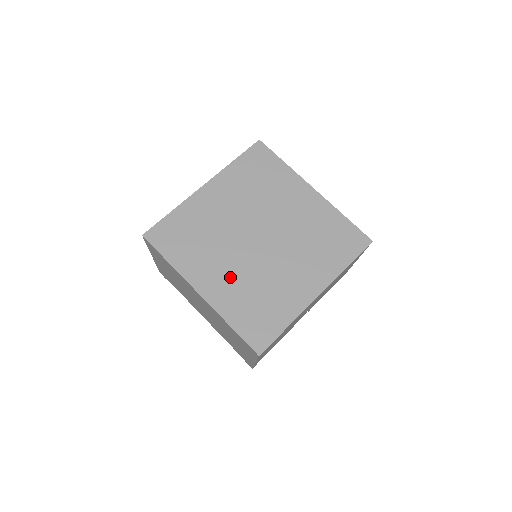
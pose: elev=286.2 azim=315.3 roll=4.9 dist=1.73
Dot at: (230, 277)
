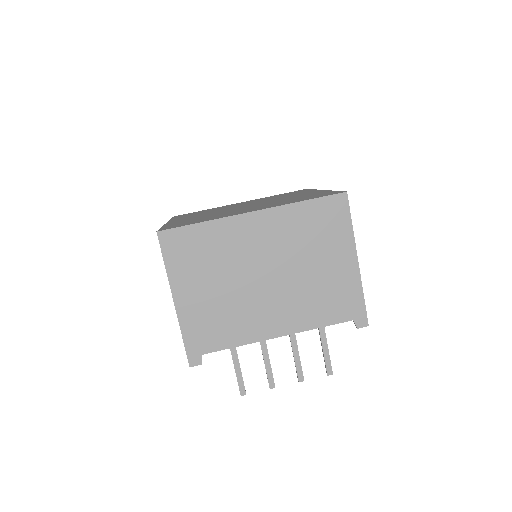
Dot at: occluded
